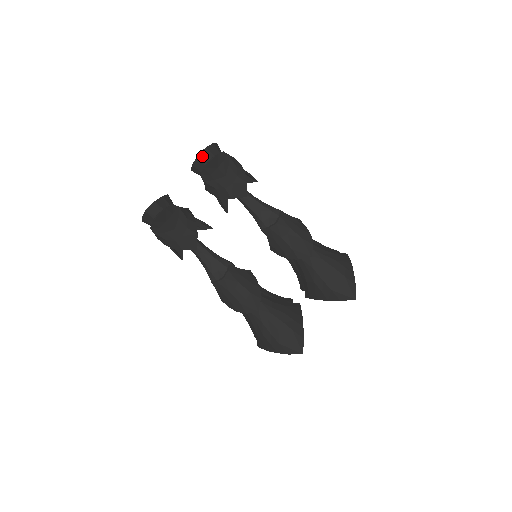
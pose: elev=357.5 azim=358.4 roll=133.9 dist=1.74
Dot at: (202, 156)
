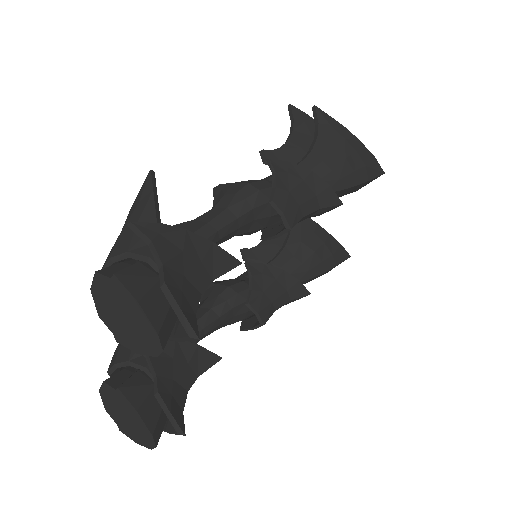
Dot at: (163, 346)
